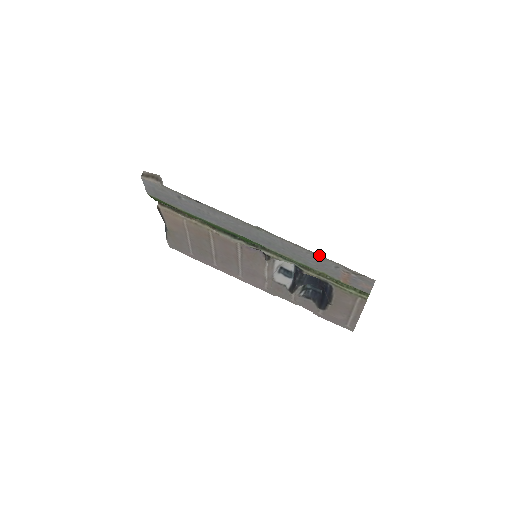
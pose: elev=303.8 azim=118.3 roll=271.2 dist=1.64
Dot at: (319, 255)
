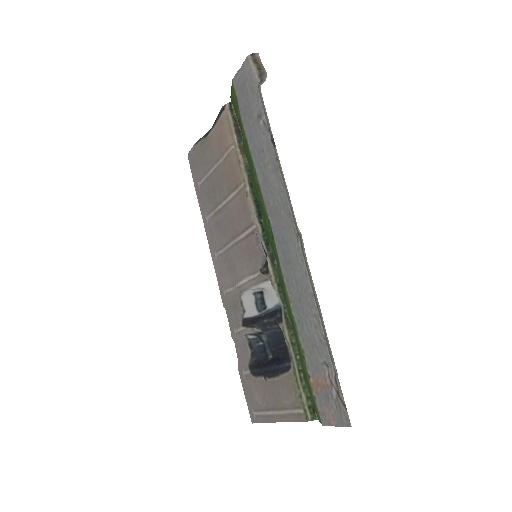
Dot at: (326, 333)
